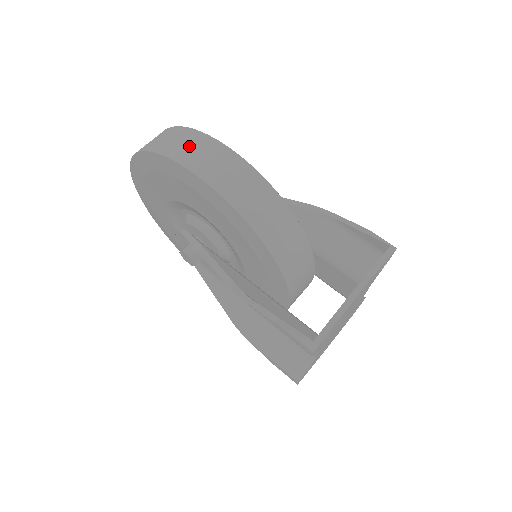
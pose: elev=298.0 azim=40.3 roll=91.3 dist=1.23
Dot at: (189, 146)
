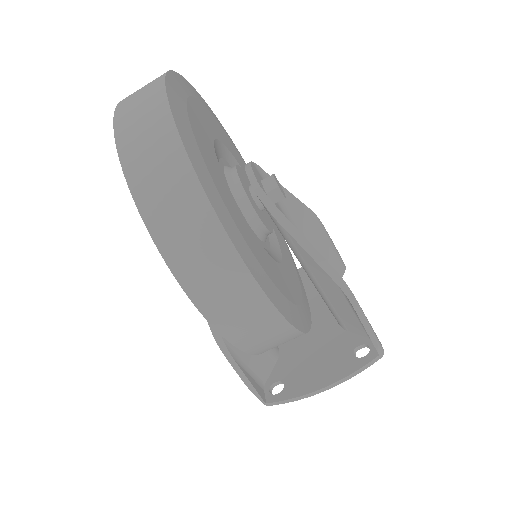
Dot at: (218, 283)
